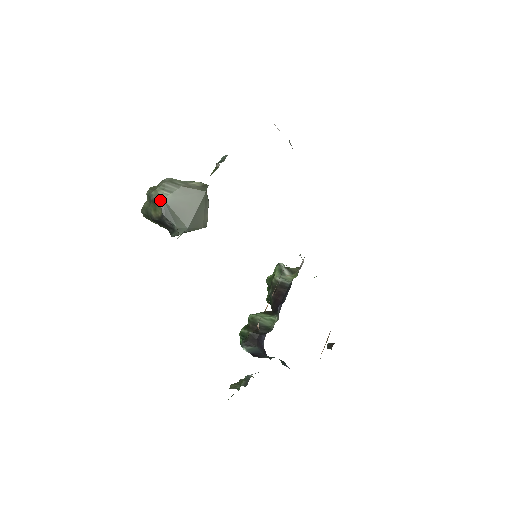
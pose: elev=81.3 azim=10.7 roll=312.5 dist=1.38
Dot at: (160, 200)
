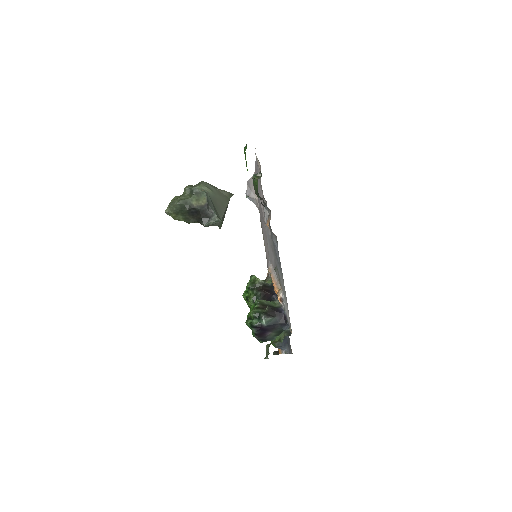
Dot at: (206, 192)
